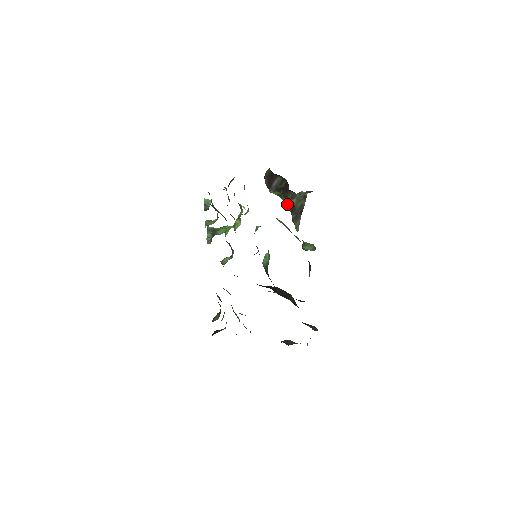
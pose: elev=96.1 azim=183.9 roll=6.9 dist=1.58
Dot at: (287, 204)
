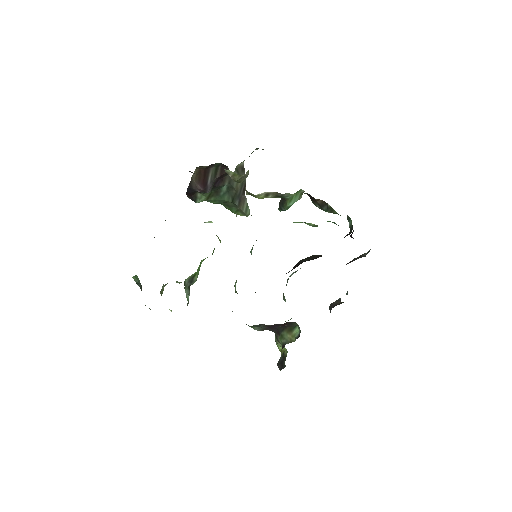
Dot at: (221, 199)
